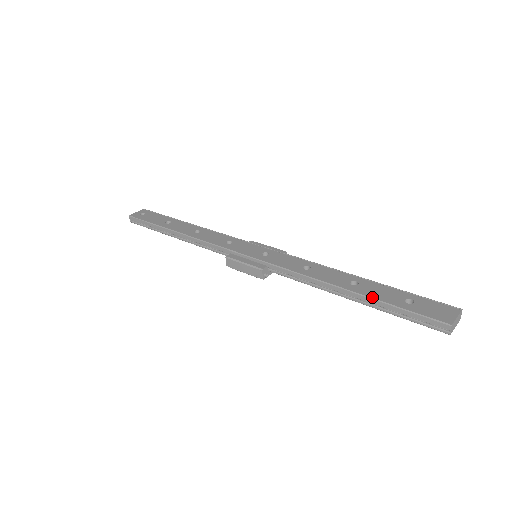
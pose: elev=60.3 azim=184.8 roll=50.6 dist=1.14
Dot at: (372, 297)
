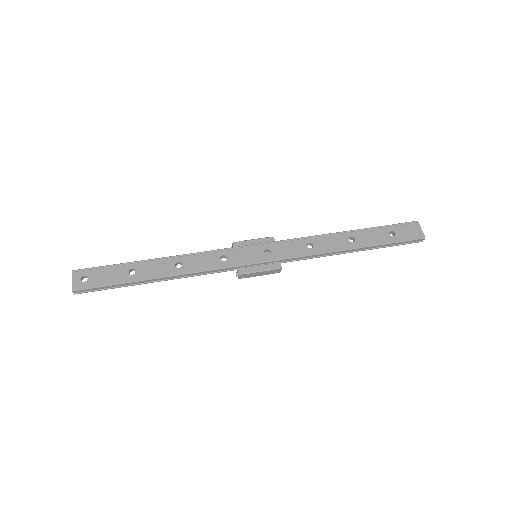
Dot at: (373, 245)
